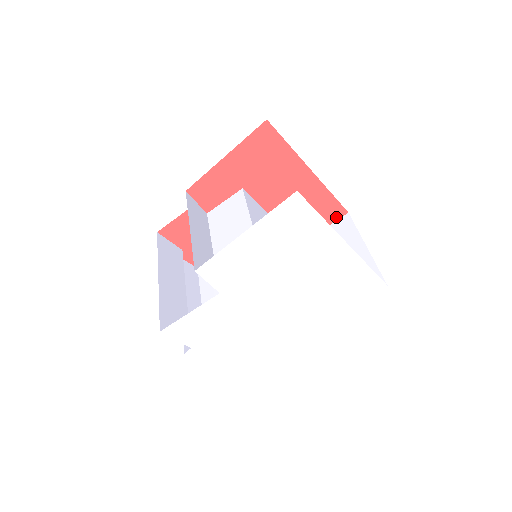
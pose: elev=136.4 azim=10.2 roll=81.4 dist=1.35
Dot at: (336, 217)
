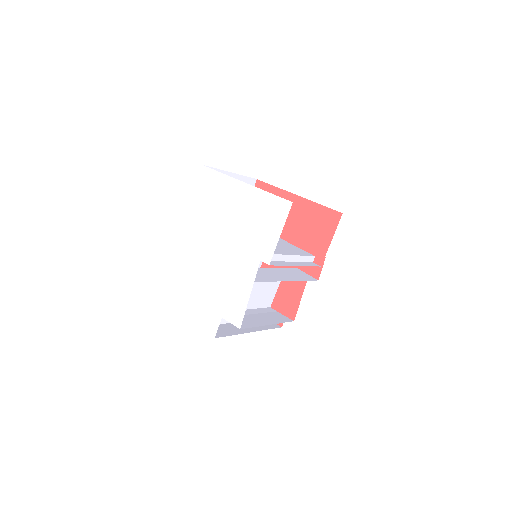
Dot at: (336, 222)
